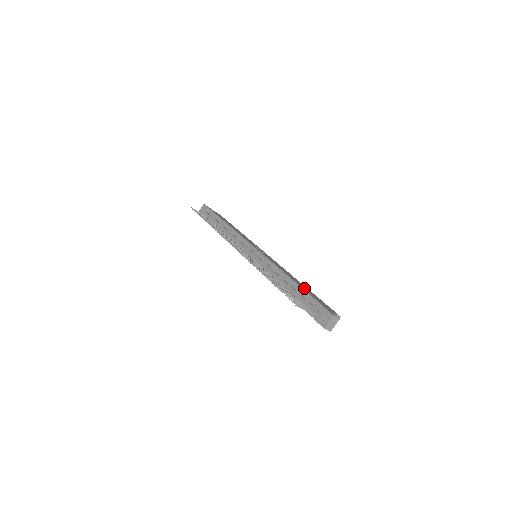
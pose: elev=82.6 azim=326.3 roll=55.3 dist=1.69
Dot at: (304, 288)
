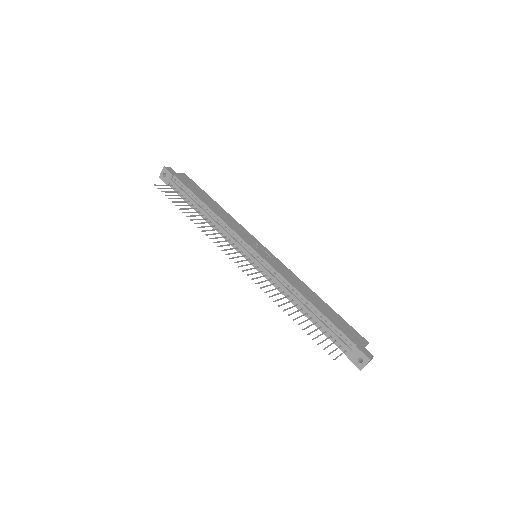
Dot at: (327, 313)
